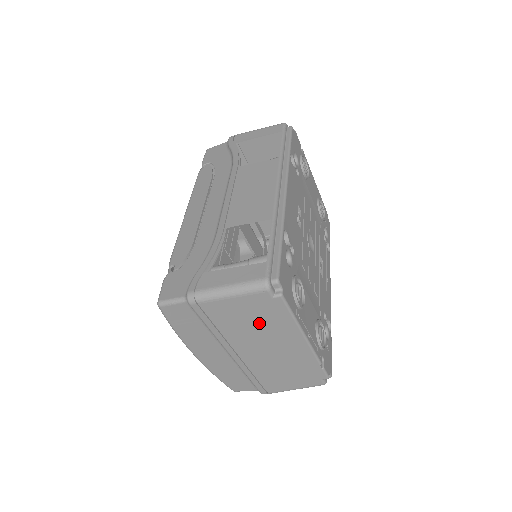
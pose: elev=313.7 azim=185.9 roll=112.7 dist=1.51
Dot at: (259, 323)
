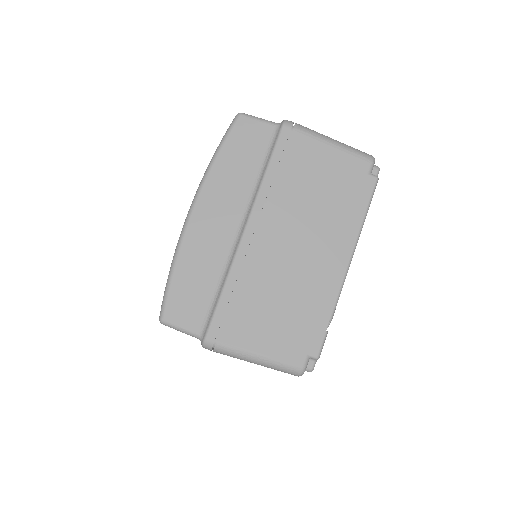
Dot at: (325, 199)
